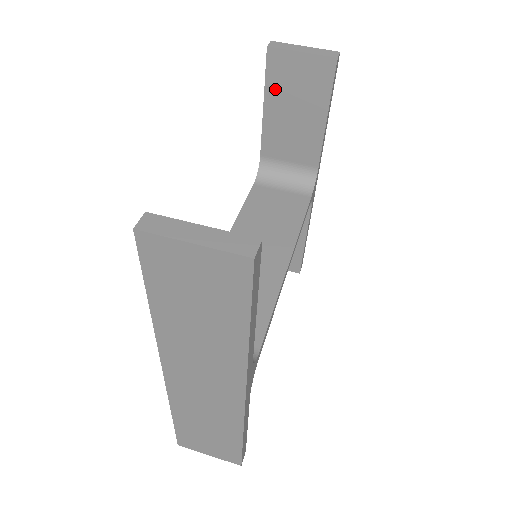
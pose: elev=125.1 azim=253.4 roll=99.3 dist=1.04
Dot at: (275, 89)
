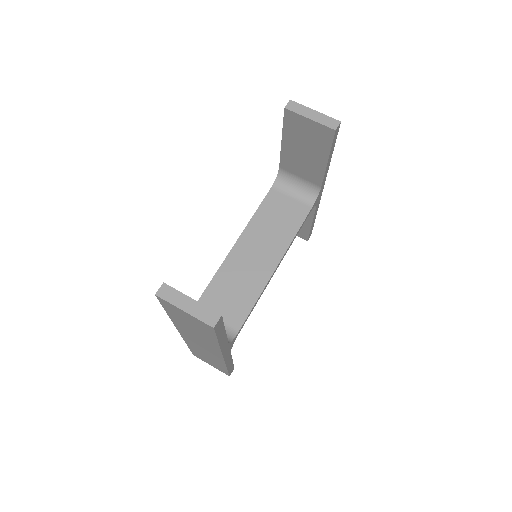
Dot at: (290, 133)
